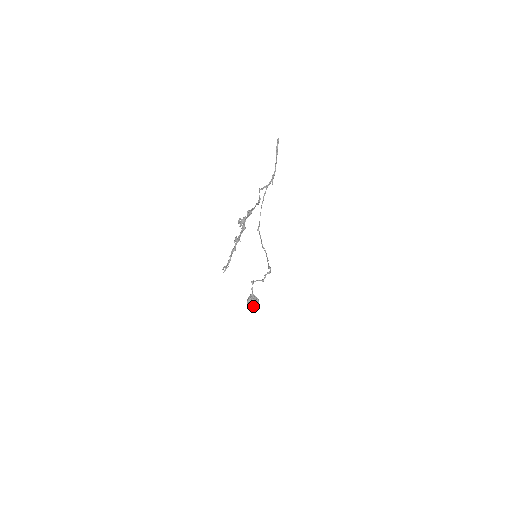
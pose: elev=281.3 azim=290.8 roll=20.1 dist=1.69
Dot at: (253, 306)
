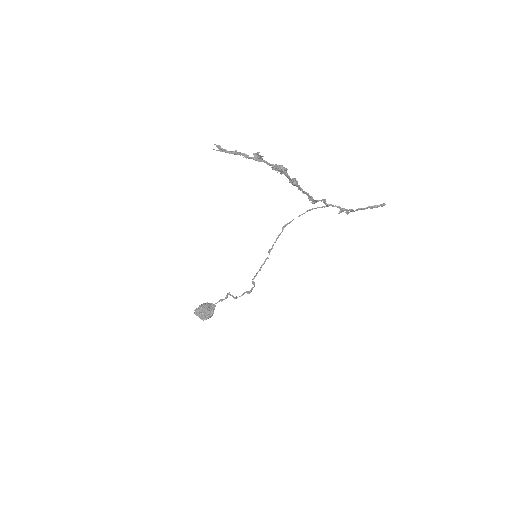
Dot at: (202, 310)
